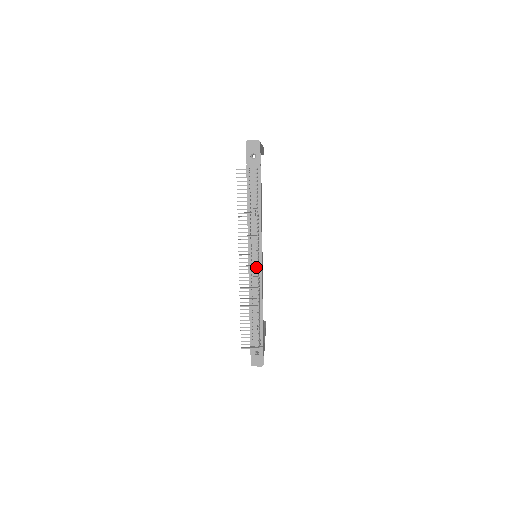
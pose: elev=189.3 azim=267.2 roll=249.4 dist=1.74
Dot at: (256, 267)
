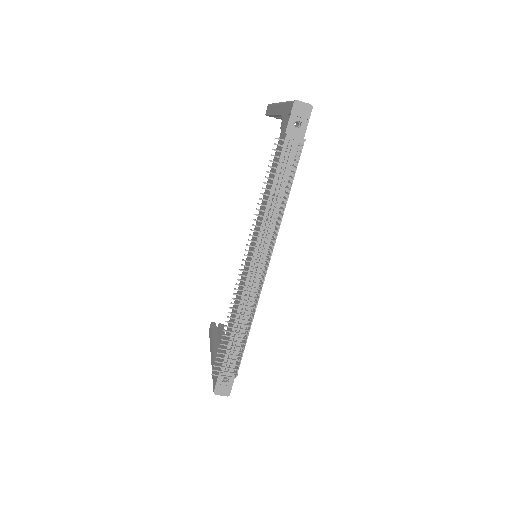
Dot at: occluded
